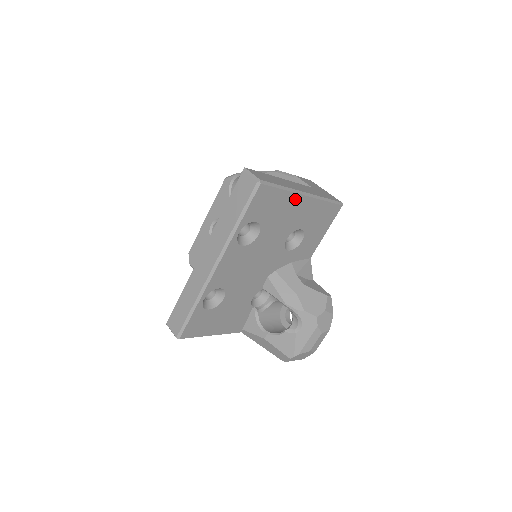
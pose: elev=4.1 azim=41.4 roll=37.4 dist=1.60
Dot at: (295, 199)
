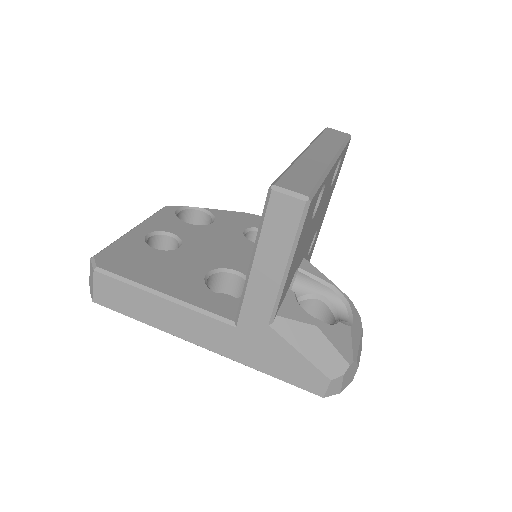
Dot at: (331, 194)
